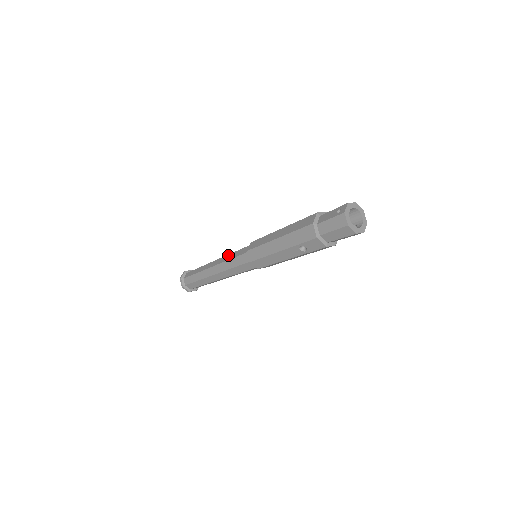
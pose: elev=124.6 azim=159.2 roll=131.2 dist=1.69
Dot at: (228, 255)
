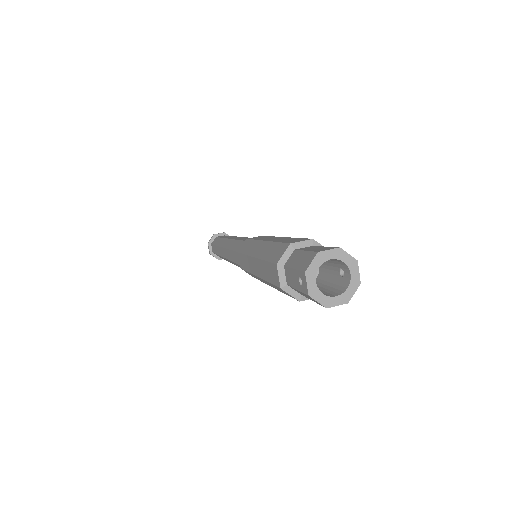
Dot at: (229, 252)
